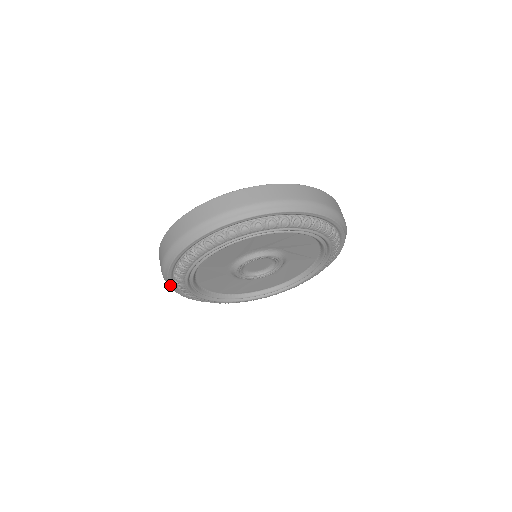
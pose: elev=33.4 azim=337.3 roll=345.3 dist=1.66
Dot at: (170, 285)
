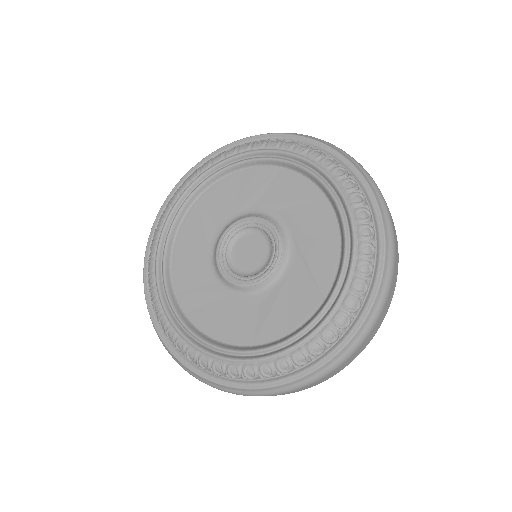
Dot at: (153, 226)
